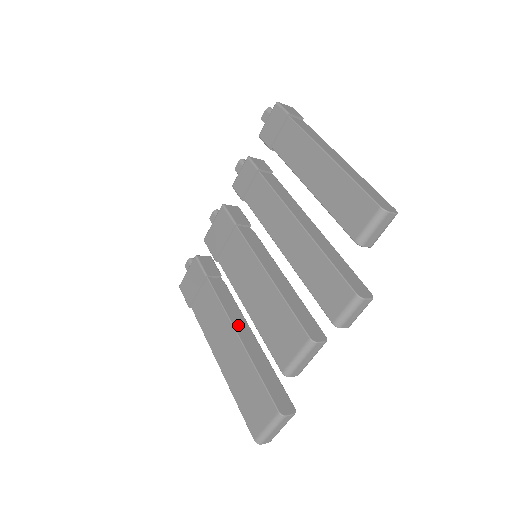
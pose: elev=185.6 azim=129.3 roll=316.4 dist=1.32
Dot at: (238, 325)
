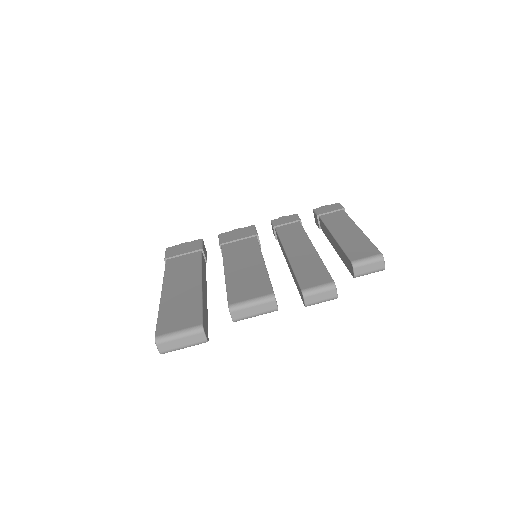
Dot at: occluded
